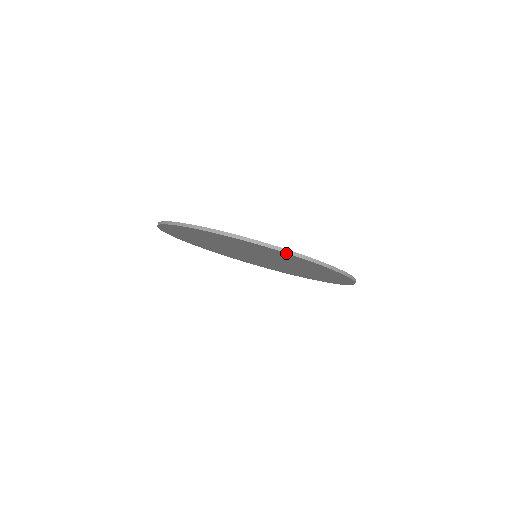
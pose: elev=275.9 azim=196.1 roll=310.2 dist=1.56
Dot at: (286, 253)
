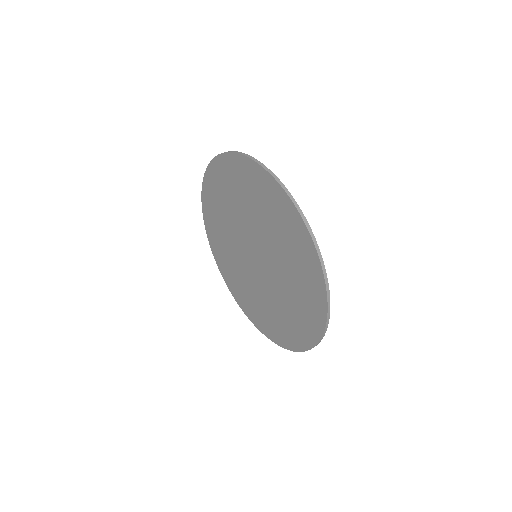
Dot at: (247, 158)
